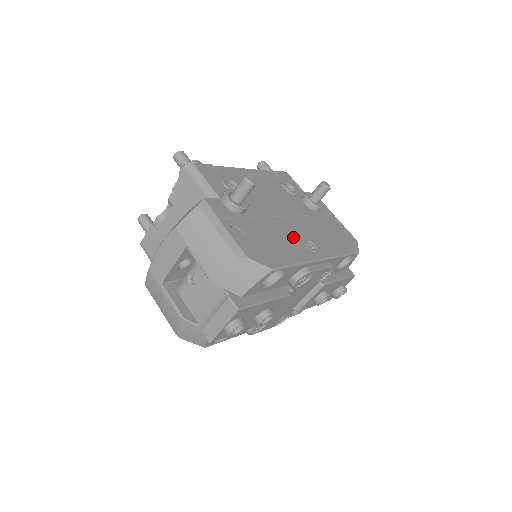
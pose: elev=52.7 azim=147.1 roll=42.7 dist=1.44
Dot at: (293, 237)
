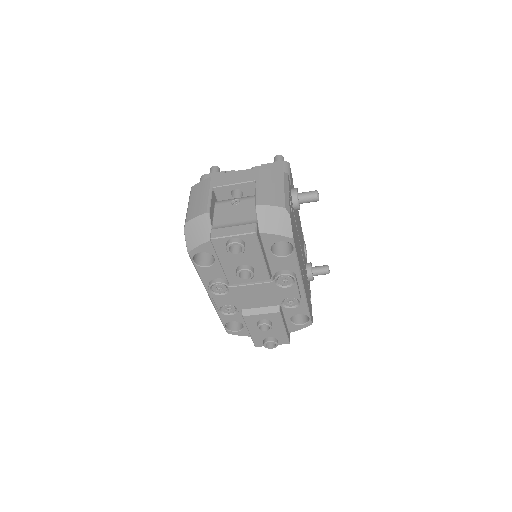
Dot at: (300, 256)
